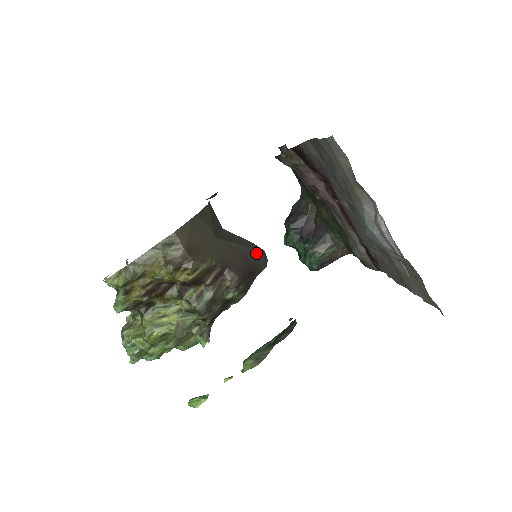
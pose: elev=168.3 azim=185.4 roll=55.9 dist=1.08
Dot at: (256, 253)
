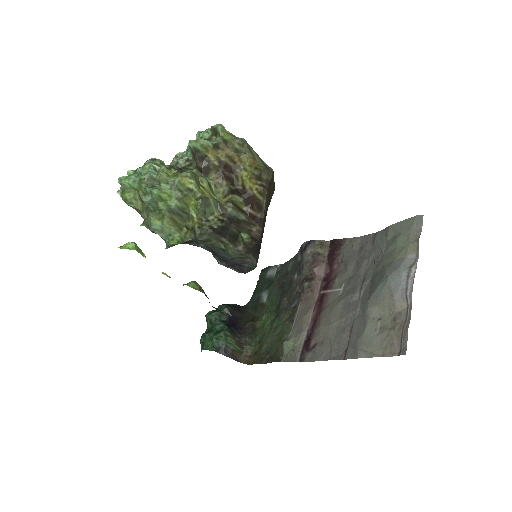
Dot at: occluded
